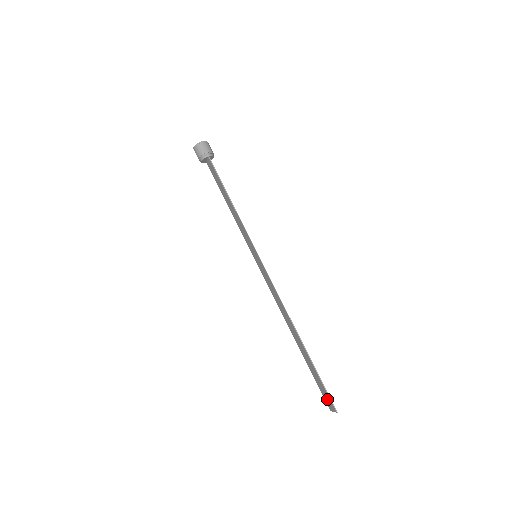
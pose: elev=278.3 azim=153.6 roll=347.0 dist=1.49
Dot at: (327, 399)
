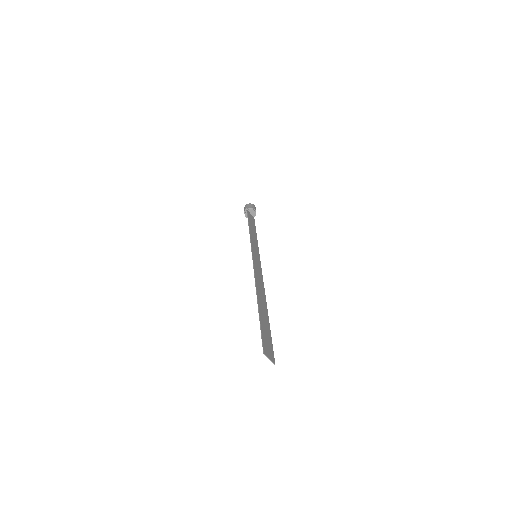
Dot at: (268, 349)
